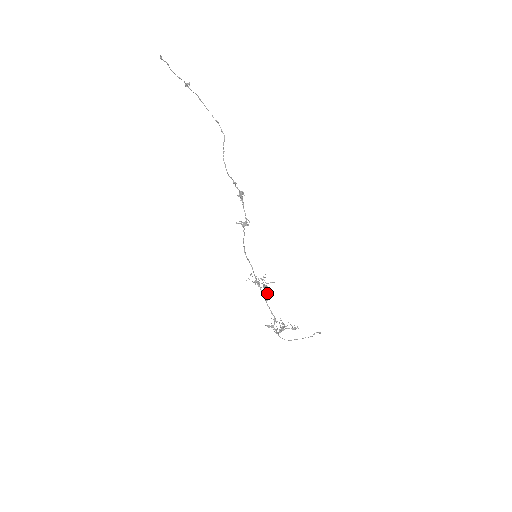
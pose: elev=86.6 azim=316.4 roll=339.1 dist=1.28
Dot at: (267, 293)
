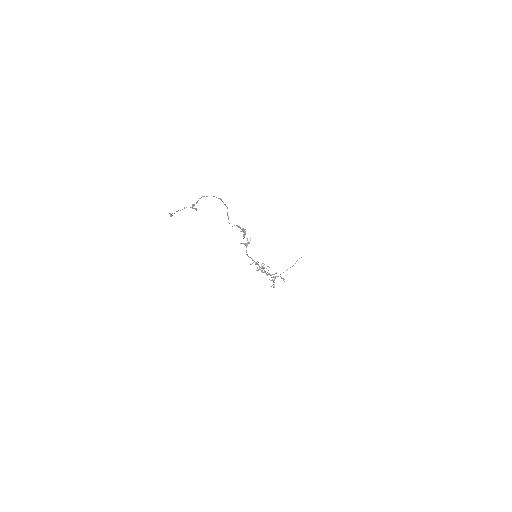
Dot at: occluded
